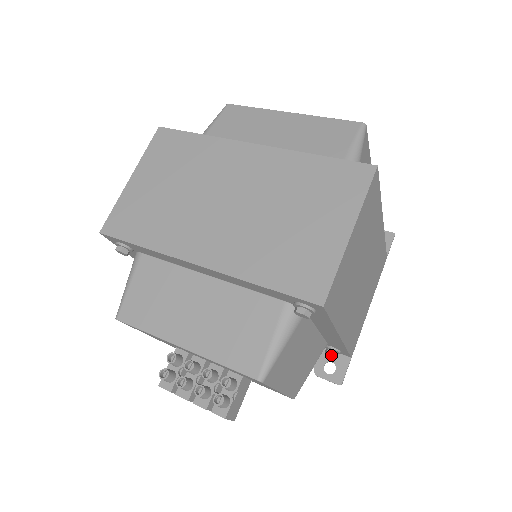
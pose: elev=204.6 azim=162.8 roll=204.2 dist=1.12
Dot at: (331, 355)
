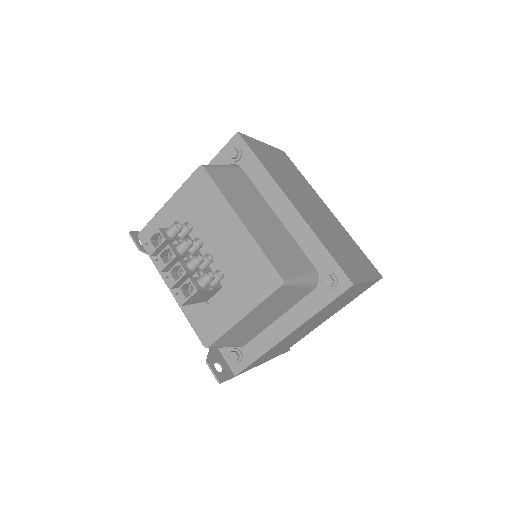
Dot at: (233, 358)
